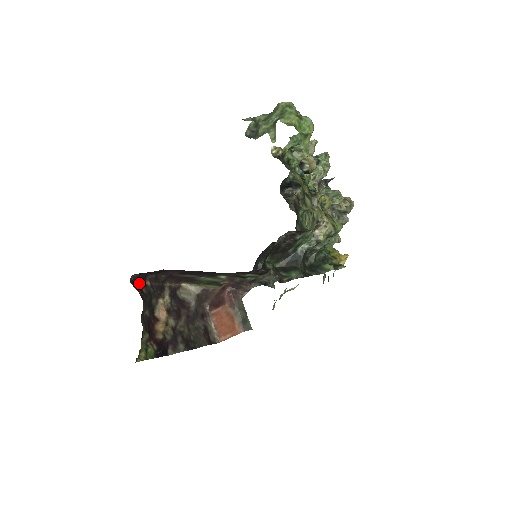
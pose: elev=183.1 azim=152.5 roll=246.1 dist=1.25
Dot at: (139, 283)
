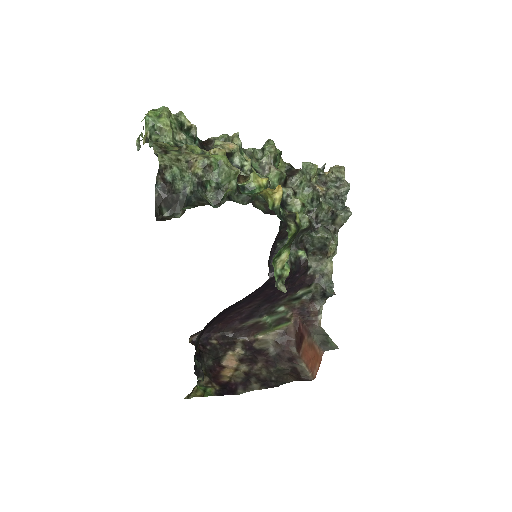
Dot at: (202, 343)
